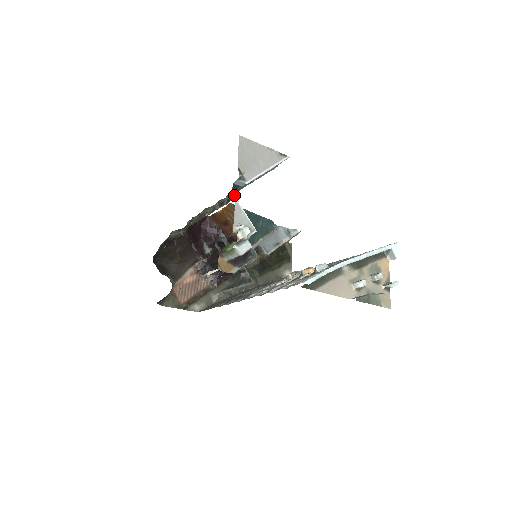
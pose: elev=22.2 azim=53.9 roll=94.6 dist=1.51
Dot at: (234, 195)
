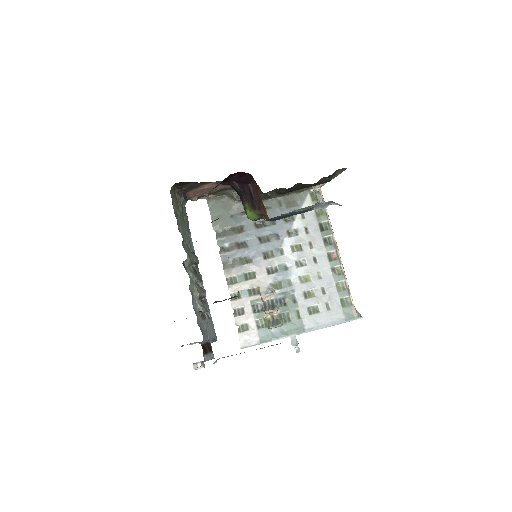
Dot at: (234, 297)
